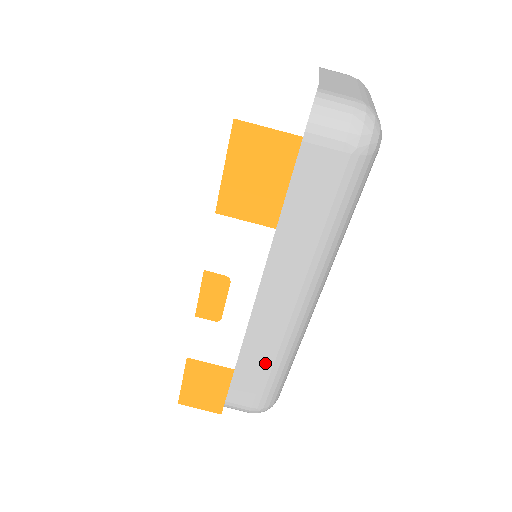
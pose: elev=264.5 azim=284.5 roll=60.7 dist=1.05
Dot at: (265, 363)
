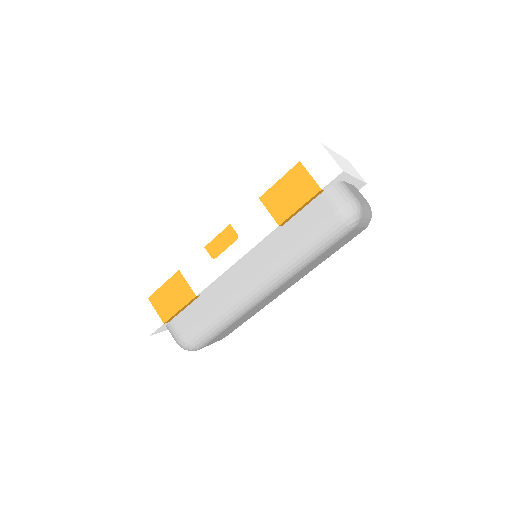
Dot at: (214, 308)
